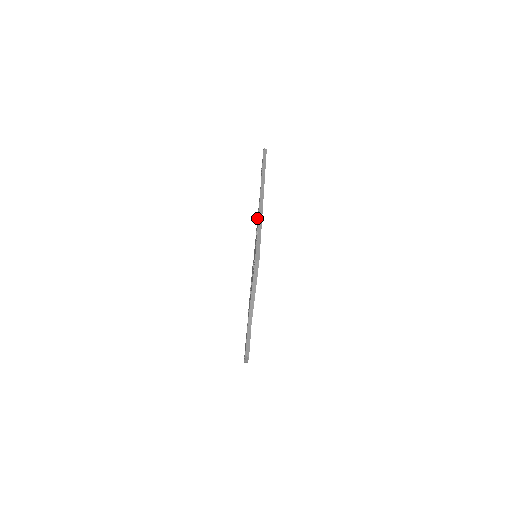
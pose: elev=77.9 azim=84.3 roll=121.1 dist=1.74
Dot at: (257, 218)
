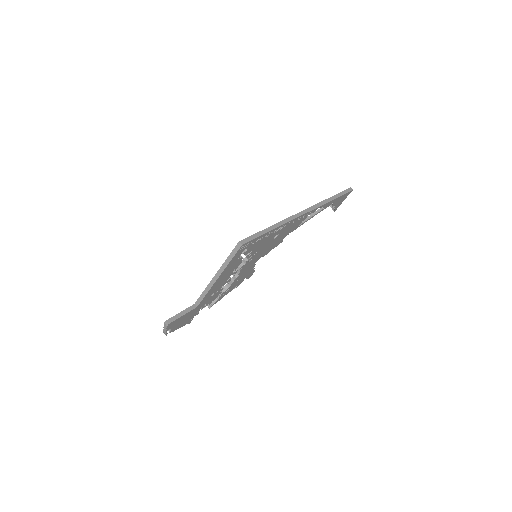
Dot at: occluded
